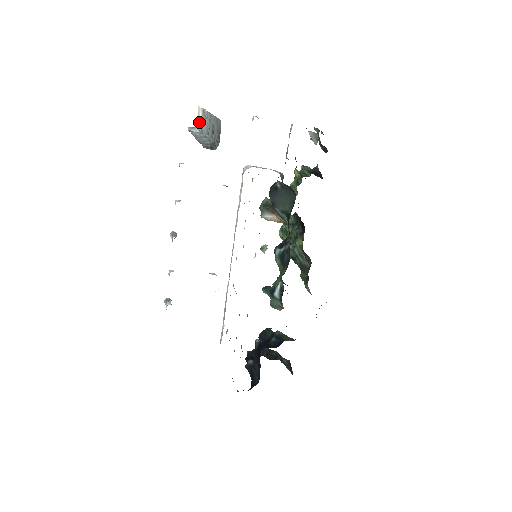
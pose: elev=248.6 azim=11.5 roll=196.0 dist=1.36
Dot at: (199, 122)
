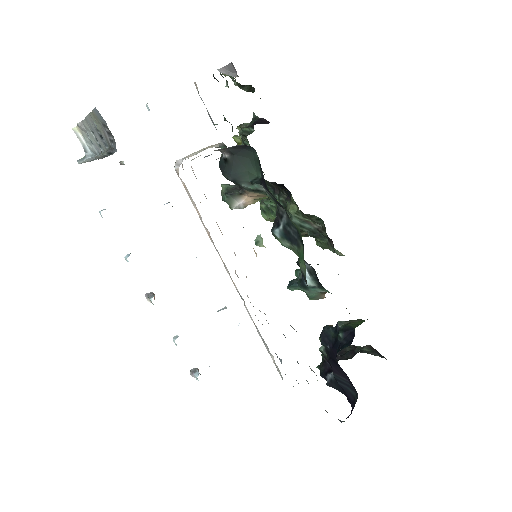
Dot at: (85, 147)
